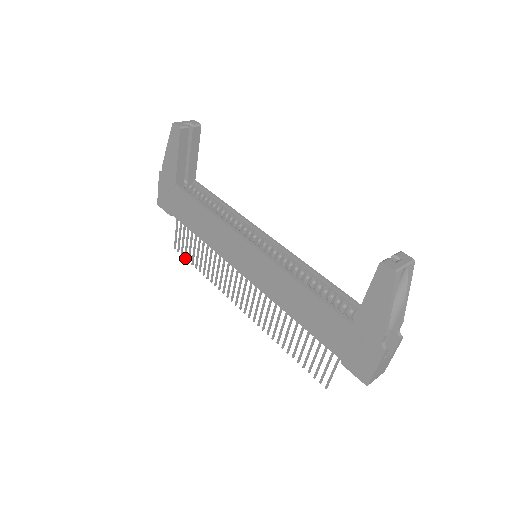
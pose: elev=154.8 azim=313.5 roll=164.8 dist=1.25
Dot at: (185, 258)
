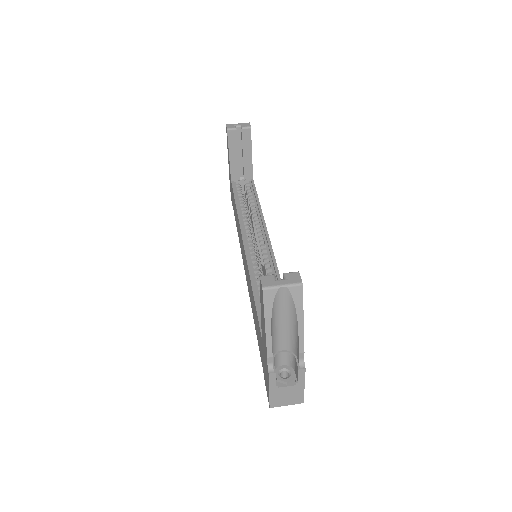
Dot at: occluded
